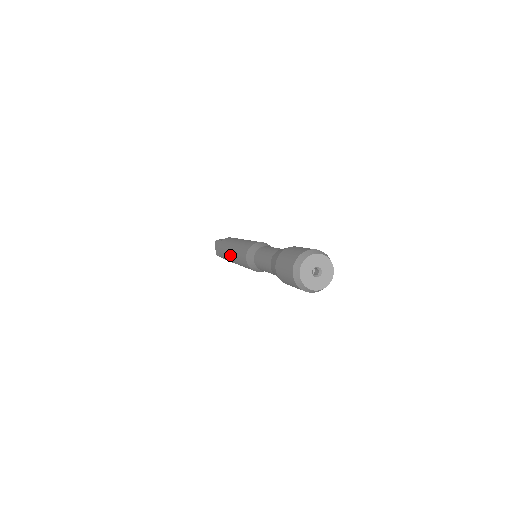
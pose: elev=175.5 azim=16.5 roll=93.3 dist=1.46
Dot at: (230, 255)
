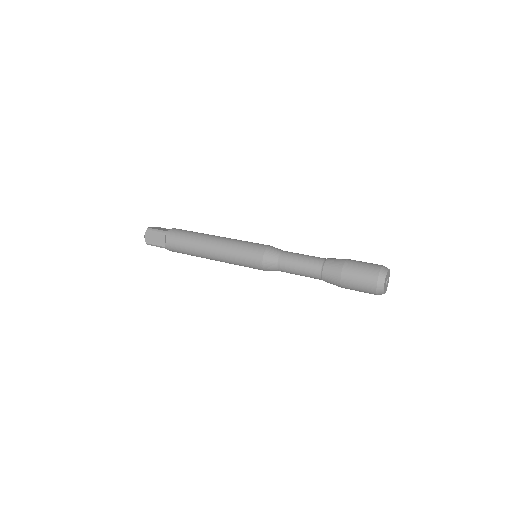
Dot at: (211, 251)
